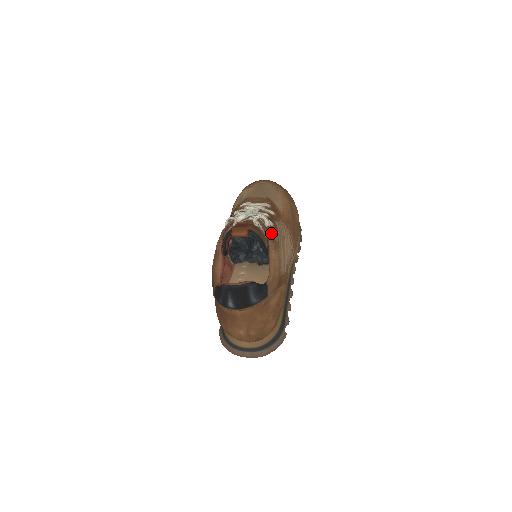
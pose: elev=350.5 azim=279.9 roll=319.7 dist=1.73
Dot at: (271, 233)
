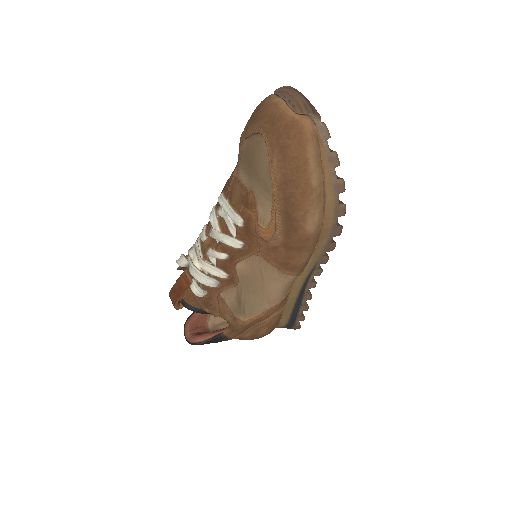
Dot at: (214, 300)
